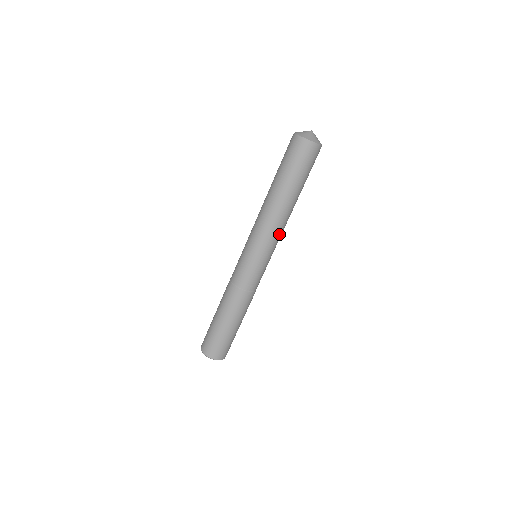
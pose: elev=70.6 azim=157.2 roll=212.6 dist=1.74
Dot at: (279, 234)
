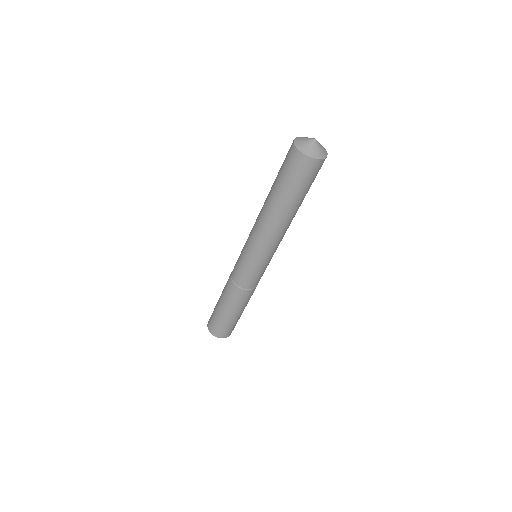
Dot at: occluded
